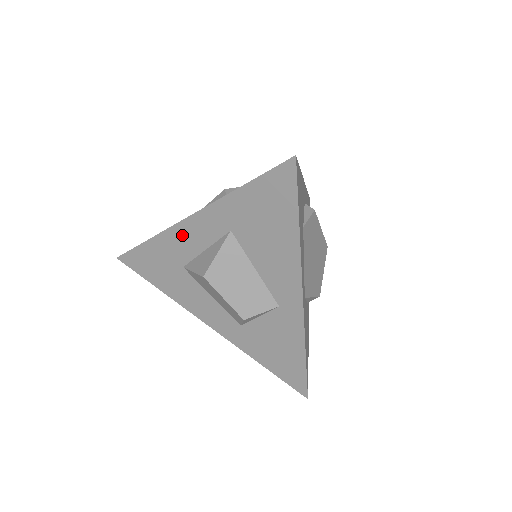
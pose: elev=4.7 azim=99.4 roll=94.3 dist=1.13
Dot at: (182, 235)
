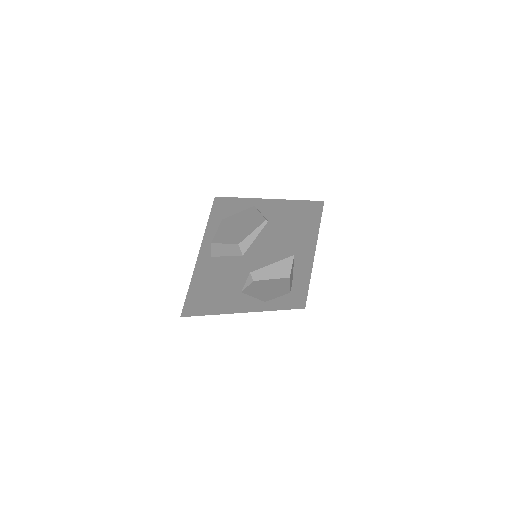
Dot at: occluded
